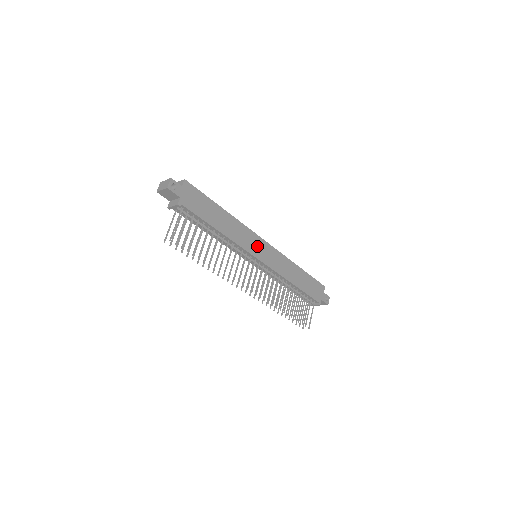
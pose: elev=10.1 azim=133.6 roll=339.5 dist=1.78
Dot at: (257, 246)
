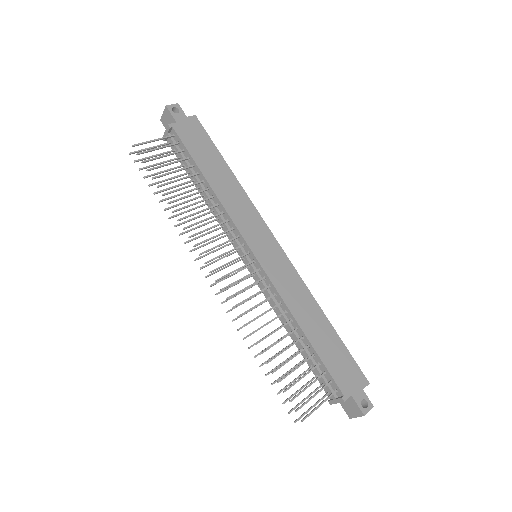
Dot at: (260, 237)
